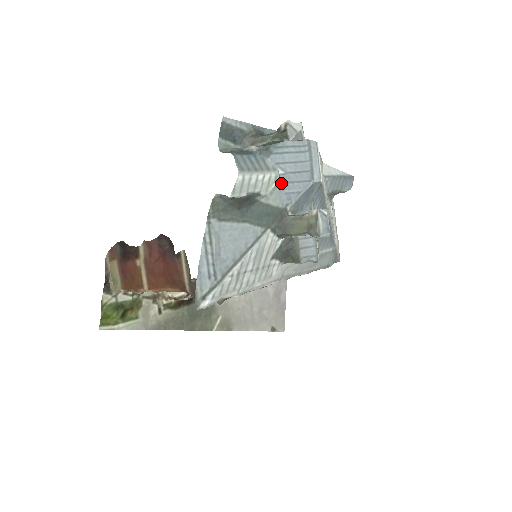
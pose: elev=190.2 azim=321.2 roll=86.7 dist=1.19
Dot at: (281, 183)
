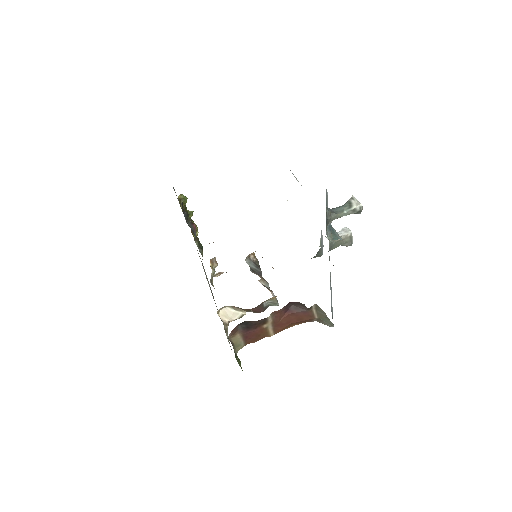
Dot at: occluded
